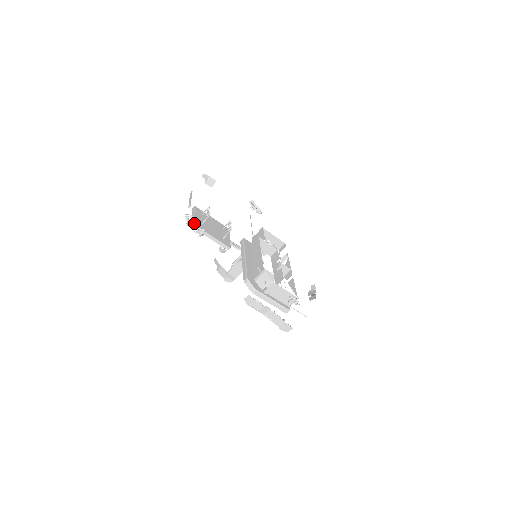
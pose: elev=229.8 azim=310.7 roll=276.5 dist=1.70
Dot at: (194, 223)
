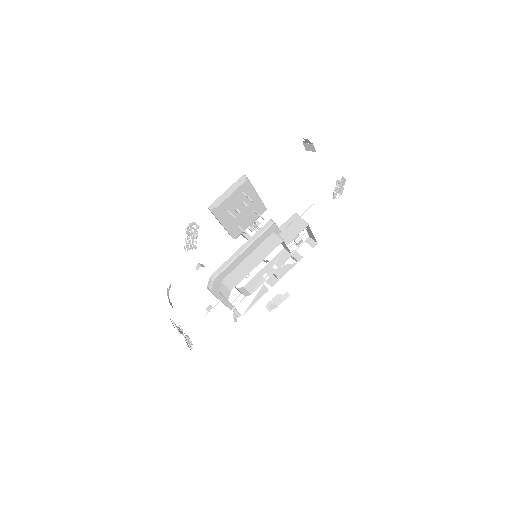
Dot at: (195, 232)
